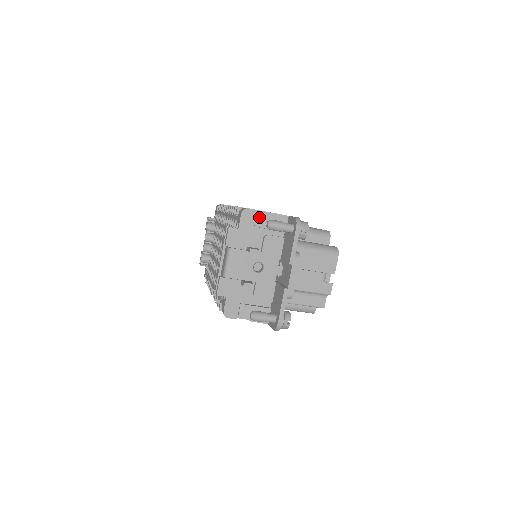
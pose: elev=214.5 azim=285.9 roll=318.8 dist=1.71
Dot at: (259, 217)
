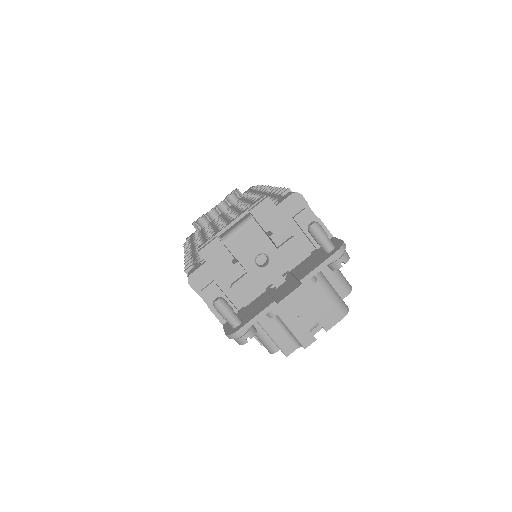
Dot at: (305, 213)
